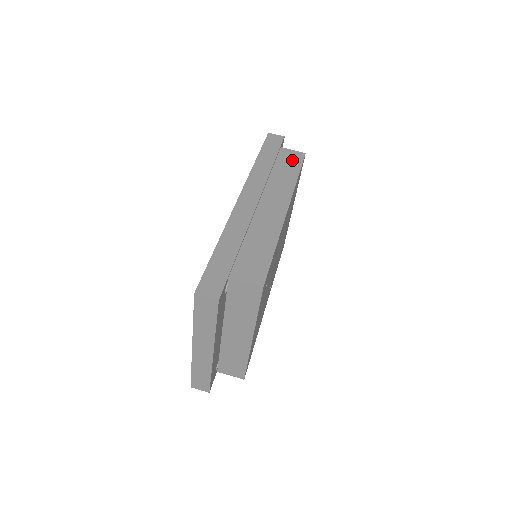
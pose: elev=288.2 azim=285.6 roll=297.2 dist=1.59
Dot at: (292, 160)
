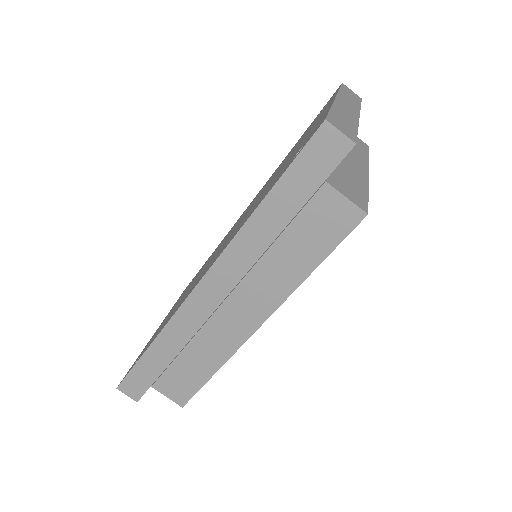
Dot at: (326, 228)
